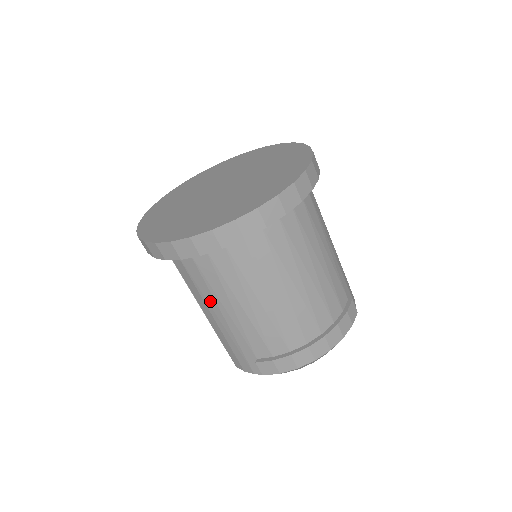
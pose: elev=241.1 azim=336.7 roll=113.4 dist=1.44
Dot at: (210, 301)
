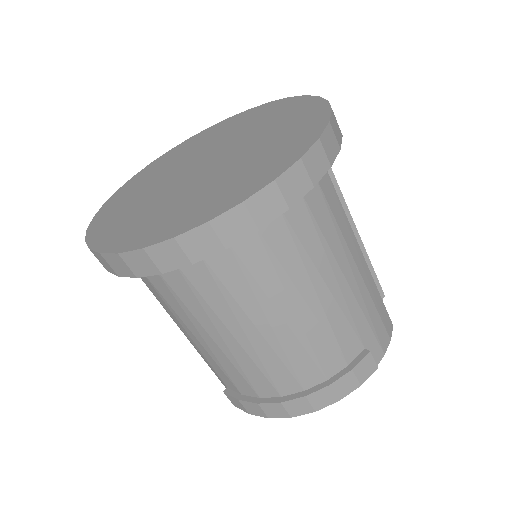
Dot at: occluded
